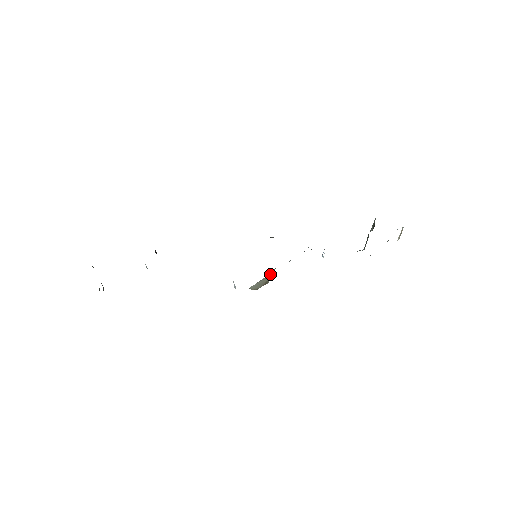
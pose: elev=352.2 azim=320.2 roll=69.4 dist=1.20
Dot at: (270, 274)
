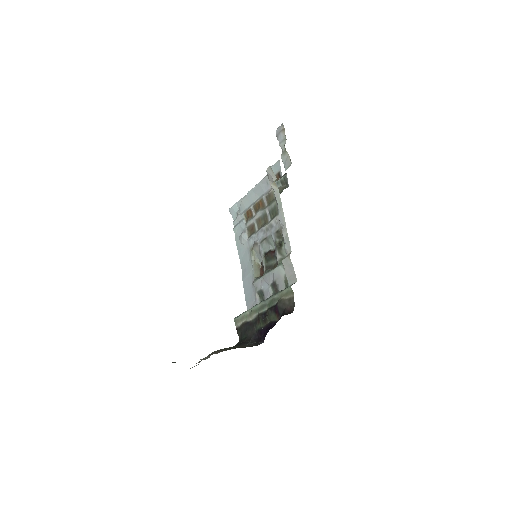
Dot at: (253, 257)
